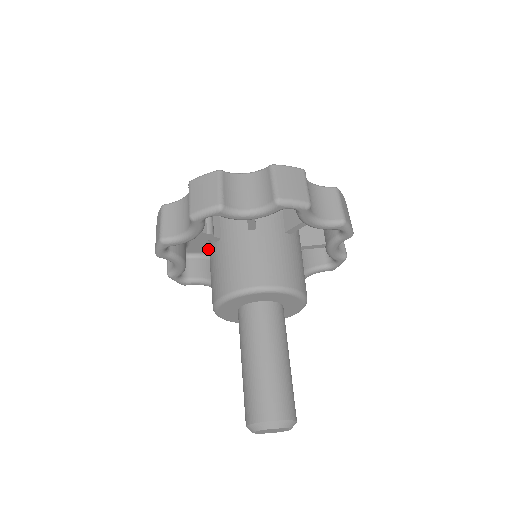
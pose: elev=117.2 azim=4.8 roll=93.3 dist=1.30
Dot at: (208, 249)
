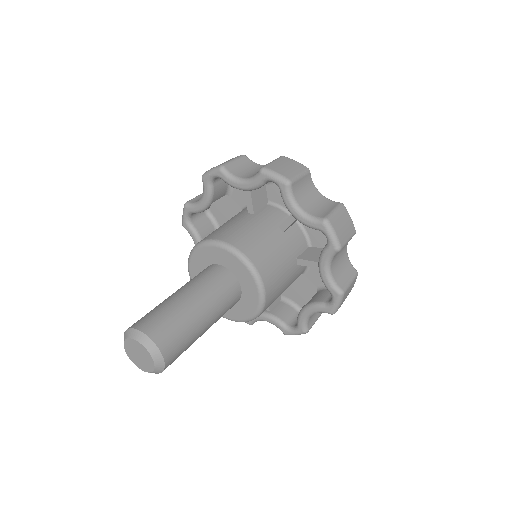
Dot at: occluded
